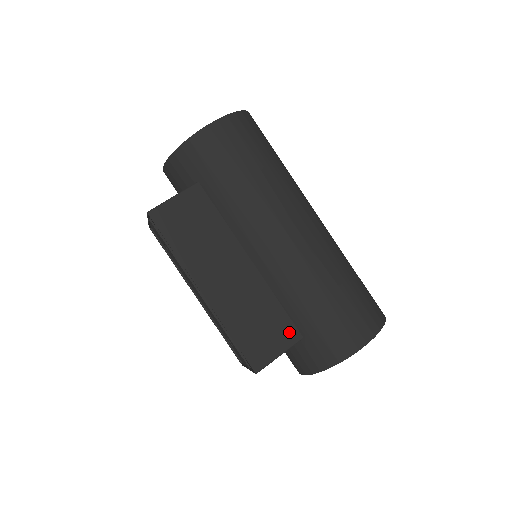
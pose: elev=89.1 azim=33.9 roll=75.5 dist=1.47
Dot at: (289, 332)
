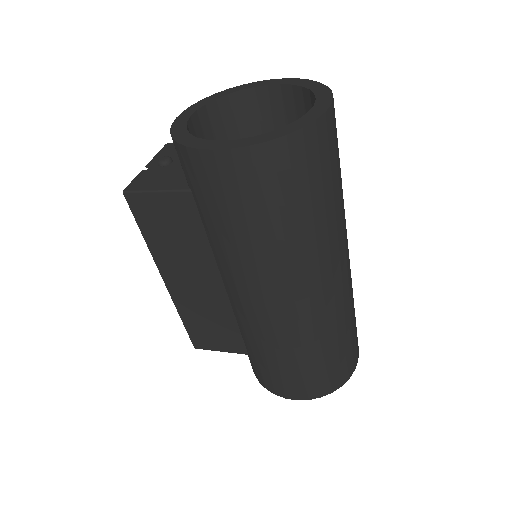
Dot at: (237, 345)
